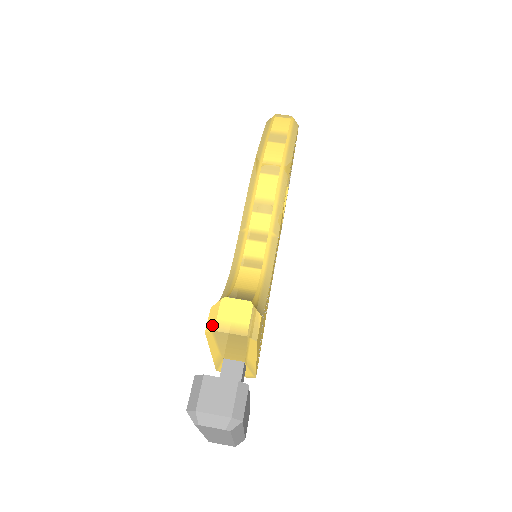
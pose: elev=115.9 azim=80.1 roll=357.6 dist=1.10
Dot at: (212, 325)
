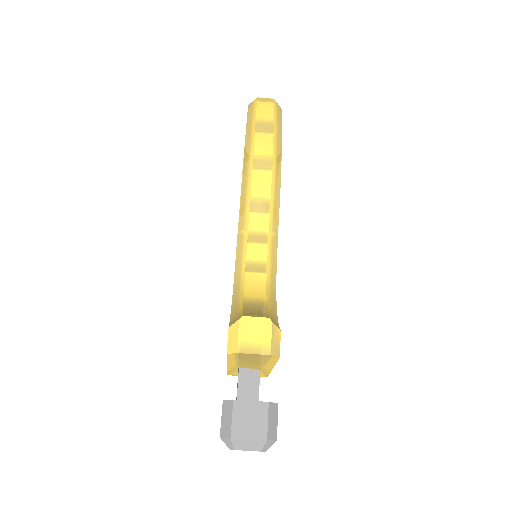
Dot at: (234, 347)
